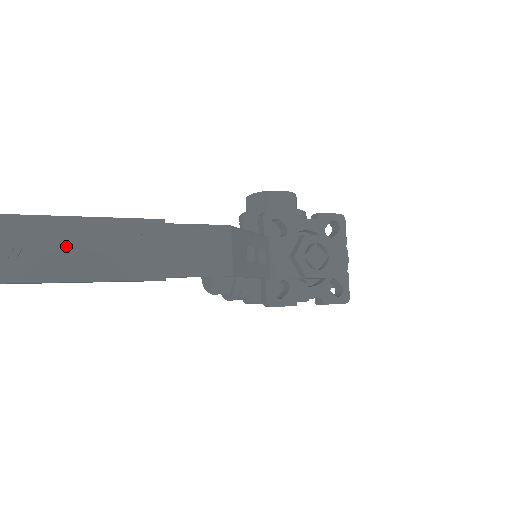
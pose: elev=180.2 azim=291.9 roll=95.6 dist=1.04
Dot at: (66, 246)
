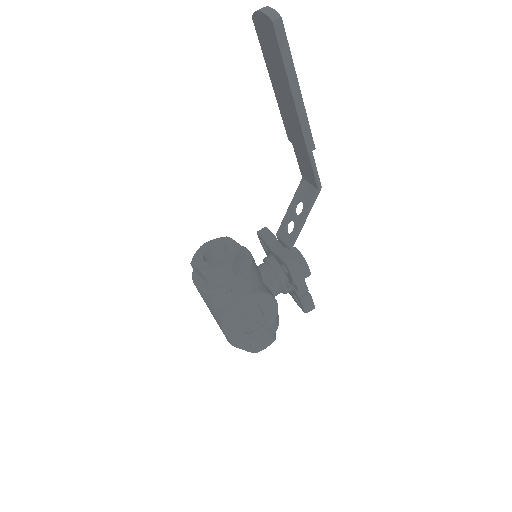
Dot at: occluded
